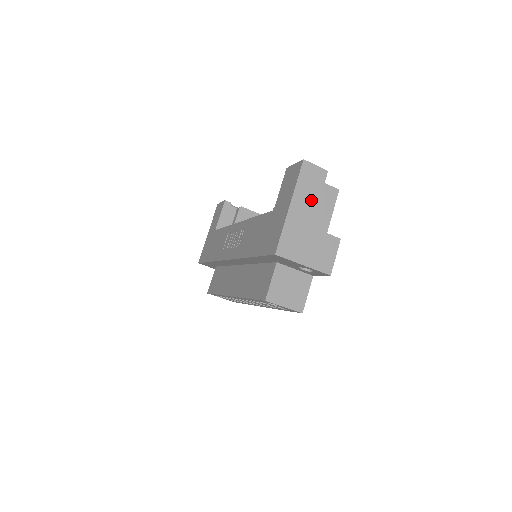
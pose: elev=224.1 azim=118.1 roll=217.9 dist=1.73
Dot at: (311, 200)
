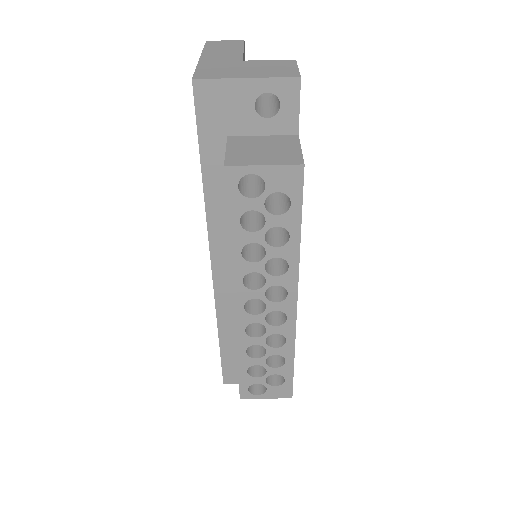
Dot at: (231, 52)
